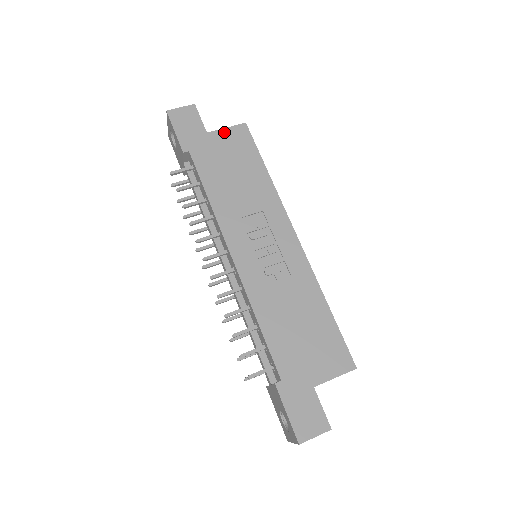
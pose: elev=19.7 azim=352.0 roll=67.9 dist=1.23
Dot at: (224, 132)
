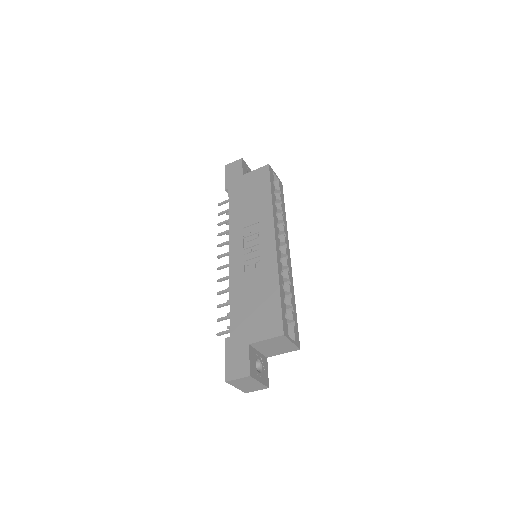
Dot at: (253, 173)
